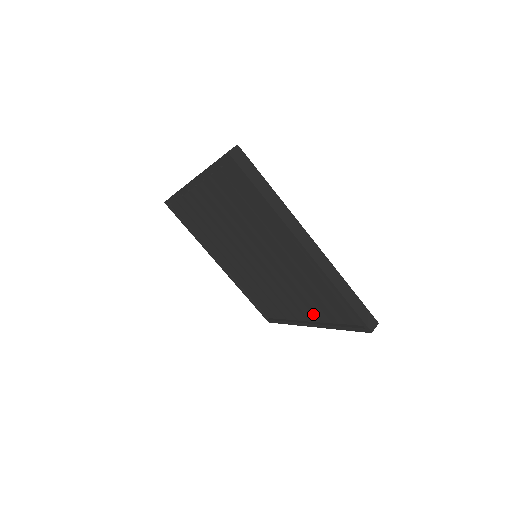
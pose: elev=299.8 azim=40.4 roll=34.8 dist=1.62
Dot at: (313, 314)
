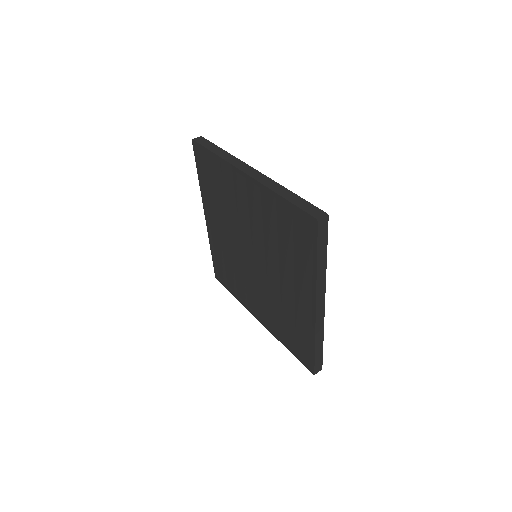
Dot at: (271, 321)
